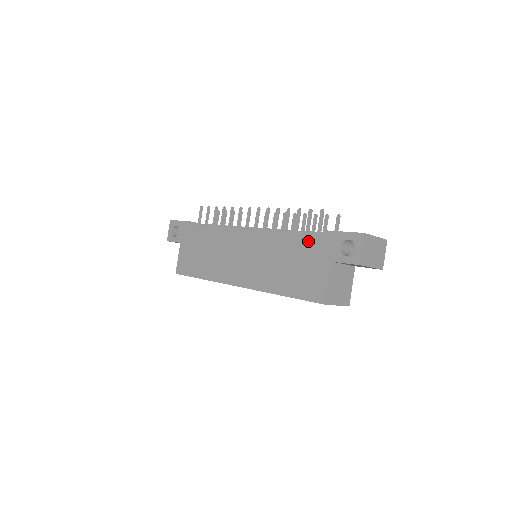
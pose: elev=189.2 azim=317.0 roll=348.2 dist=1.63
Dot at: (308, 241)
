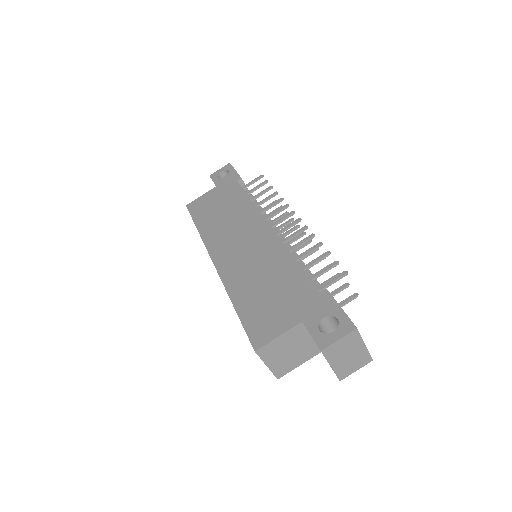
Dot at: (304, 284)
